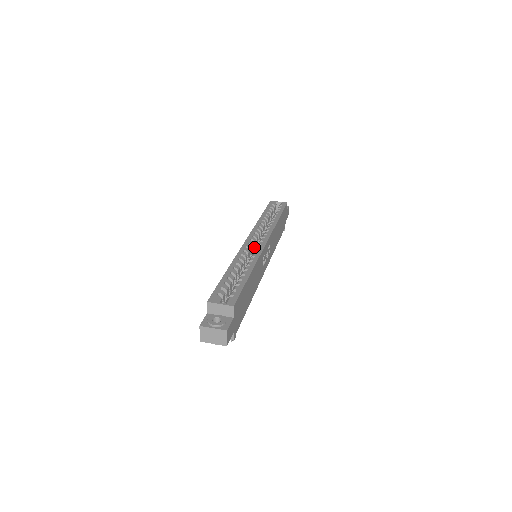
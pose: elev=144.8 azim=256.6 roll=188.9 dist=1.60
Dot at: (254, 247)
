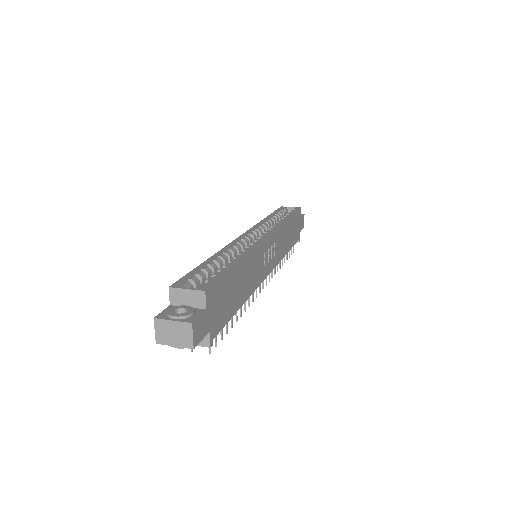
Dot at: occluded
